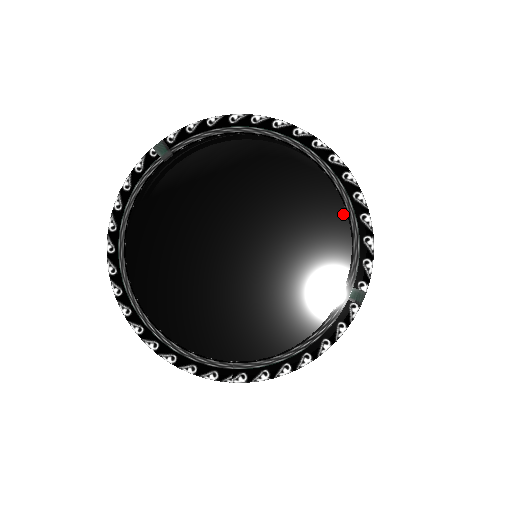
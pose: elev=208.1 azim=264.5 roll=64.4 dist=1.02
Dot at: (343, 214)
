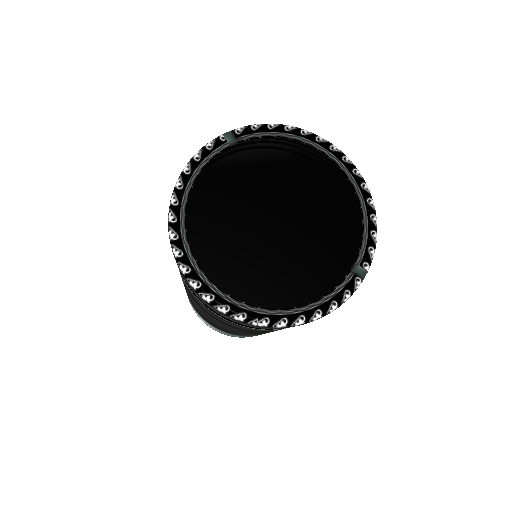
Dot at: (358, 212)
